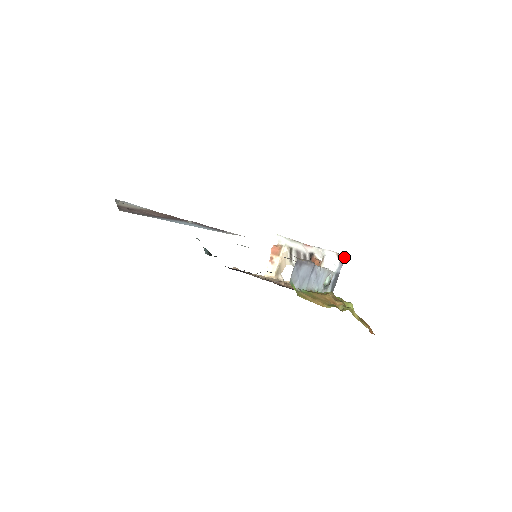
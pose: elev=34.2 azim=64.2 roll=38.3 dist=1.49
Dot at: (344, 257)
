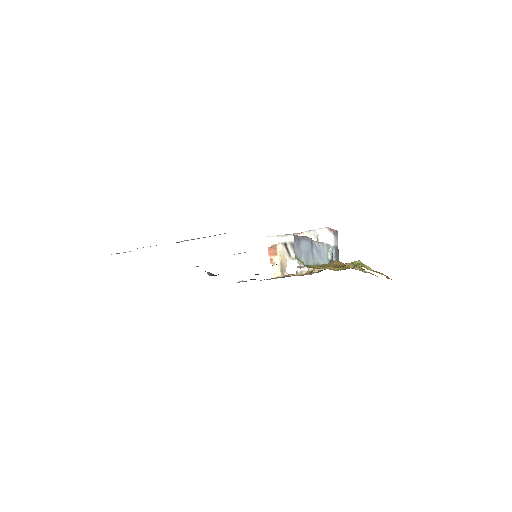
Dot at: (336, 230)
